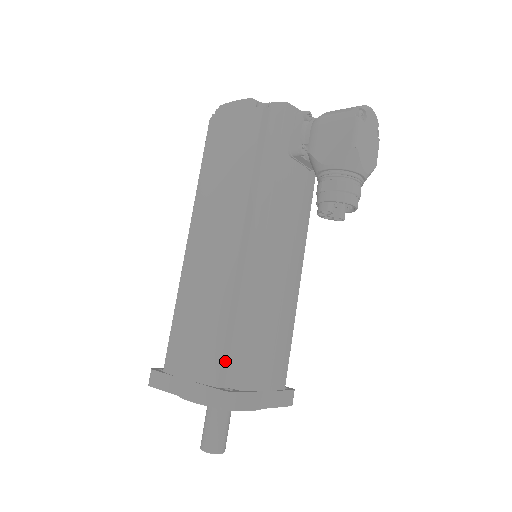
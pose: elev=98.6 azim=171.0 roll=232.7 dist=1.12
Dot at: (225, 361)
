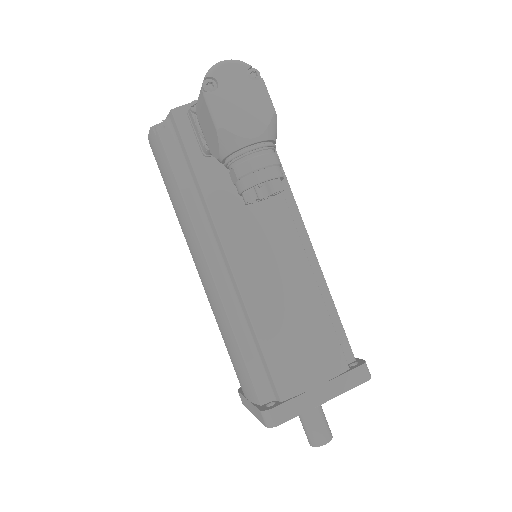
Dot at: (257, 380)
